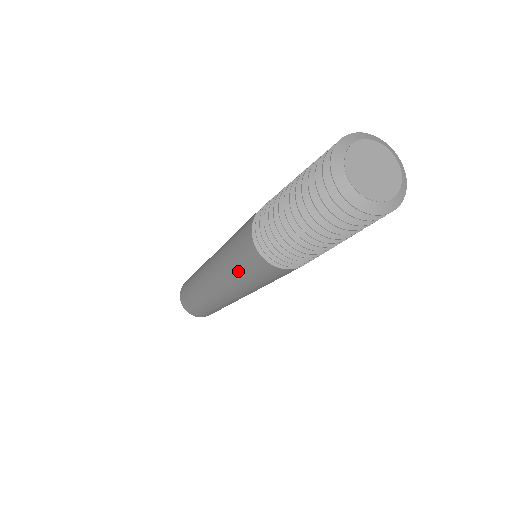
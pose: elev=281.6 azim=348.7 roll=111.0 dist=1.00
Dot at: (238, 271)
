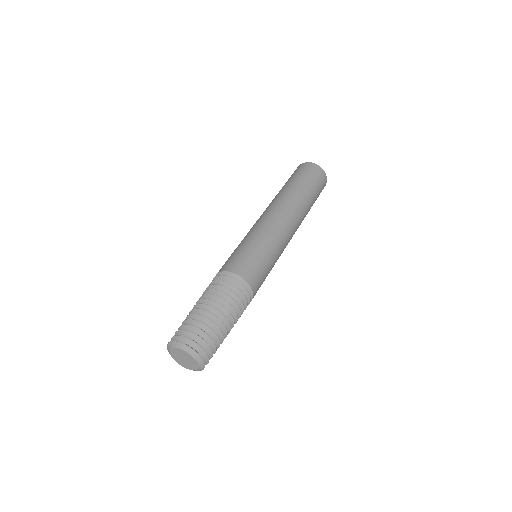
Dot at: occluded
